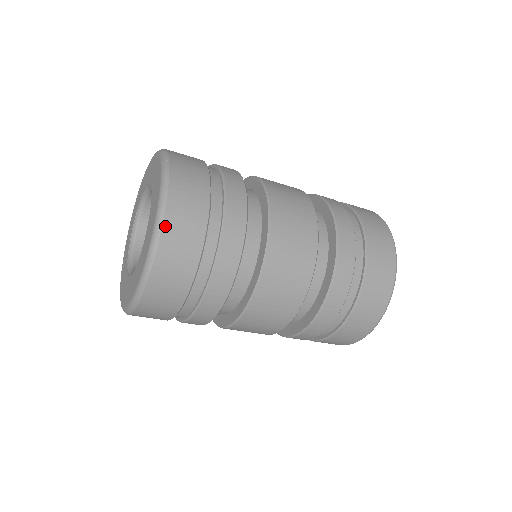
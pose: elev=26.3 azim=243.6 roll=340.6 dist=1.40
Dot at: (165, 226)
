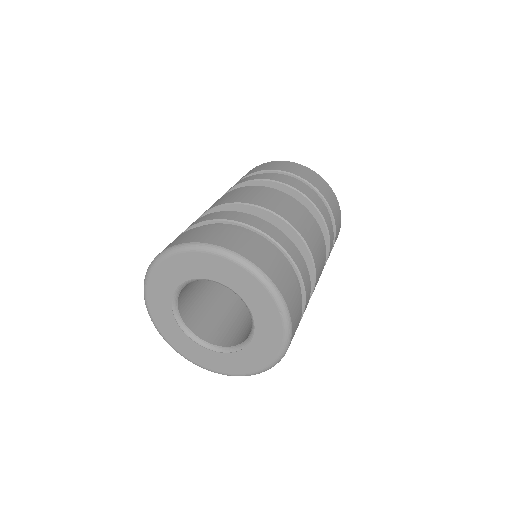
Dot at: (293, 330)
